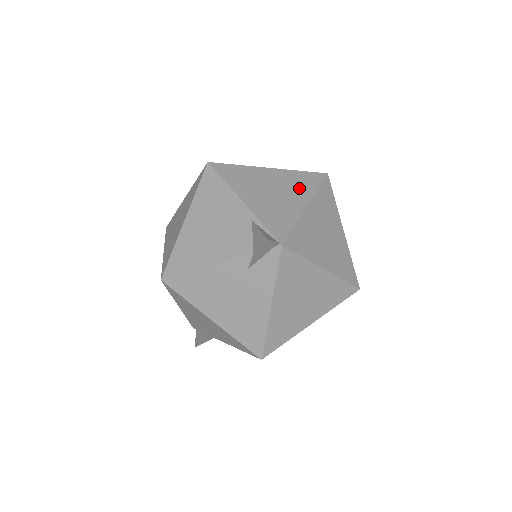
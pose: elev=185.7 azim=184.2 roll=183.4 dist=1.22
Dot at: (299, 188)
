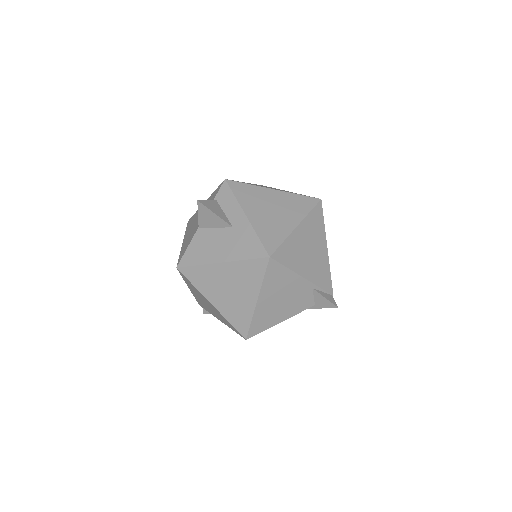
Dot at: (318, 233)
